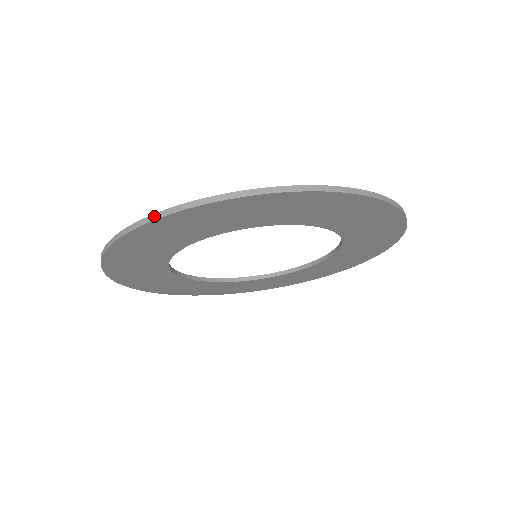
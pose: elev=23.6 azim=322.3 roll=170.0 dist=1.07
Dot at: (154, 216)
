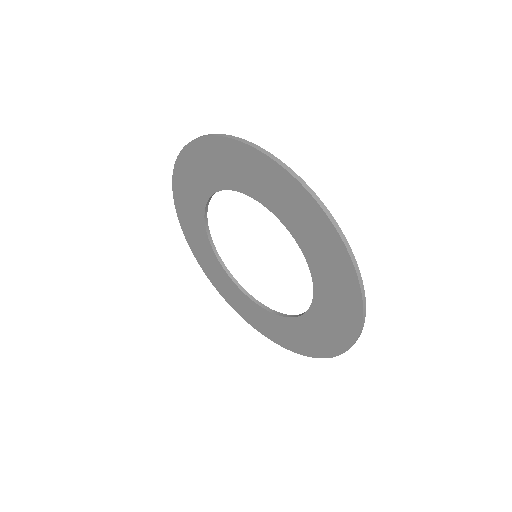
Dot at: (174, 190)
